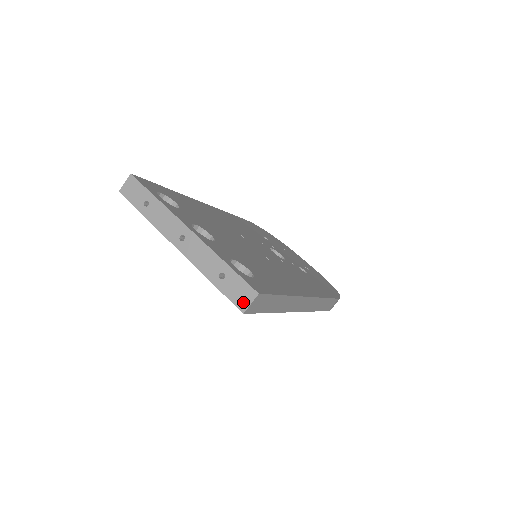
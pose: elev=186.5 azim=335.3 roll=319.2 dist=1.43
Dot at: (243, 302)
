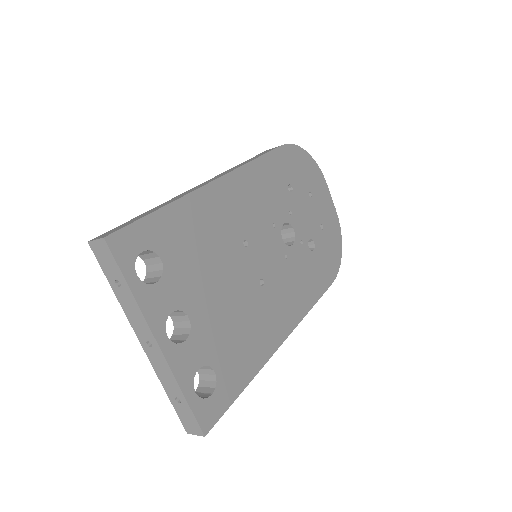
Dot at: (190, 429)
